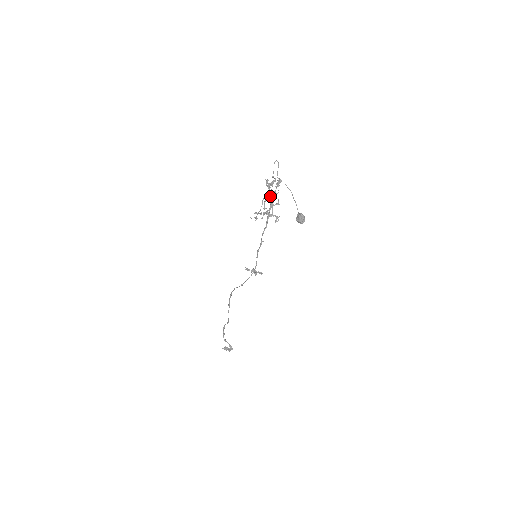
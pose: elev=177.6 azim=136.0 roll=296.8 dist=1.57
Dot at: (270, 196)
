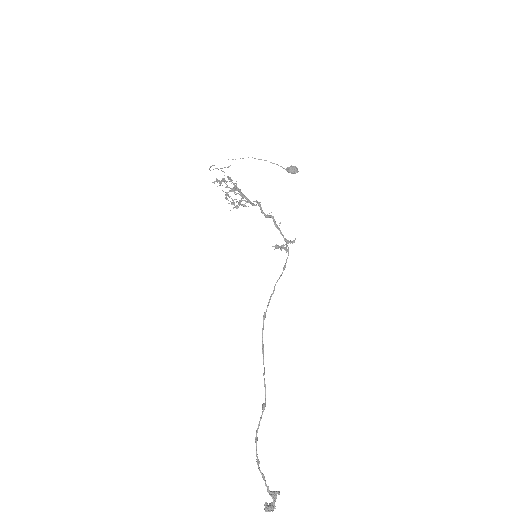
Dot at: (233, 188)
